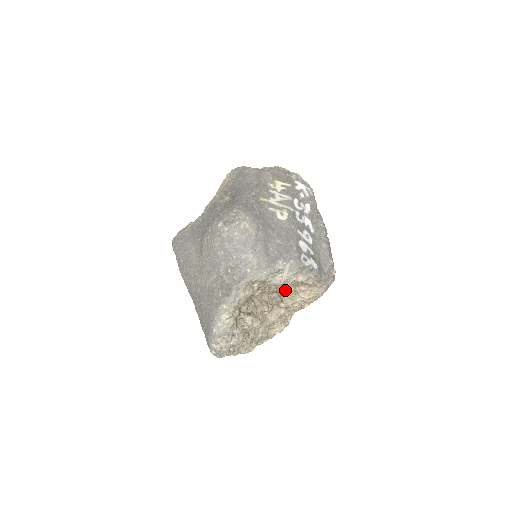
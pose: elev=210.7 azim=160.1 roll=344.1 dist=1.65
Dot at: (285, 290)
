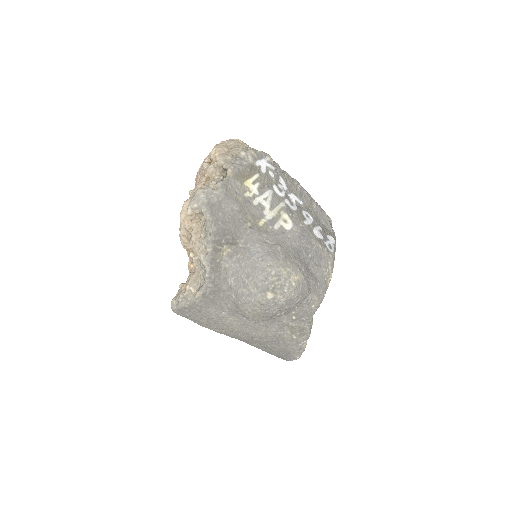
Dot at: occluded
